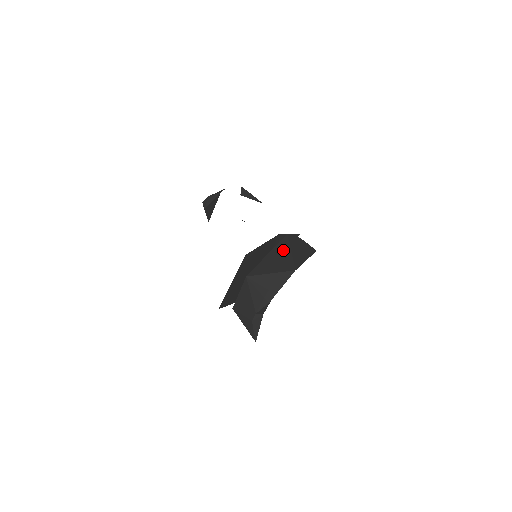
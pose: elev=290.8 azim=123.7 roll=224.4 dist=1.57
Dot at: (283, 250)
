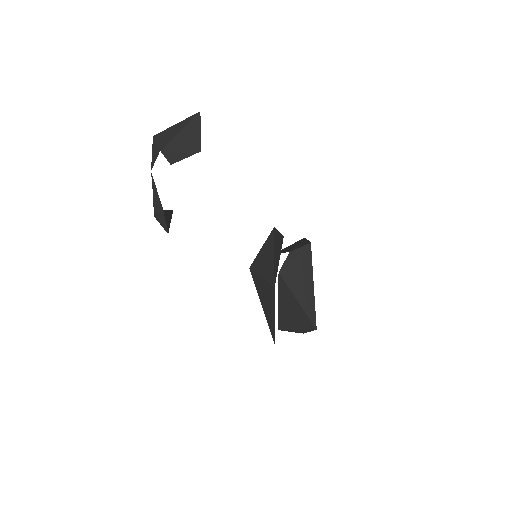
Dot at: (289, 300)
